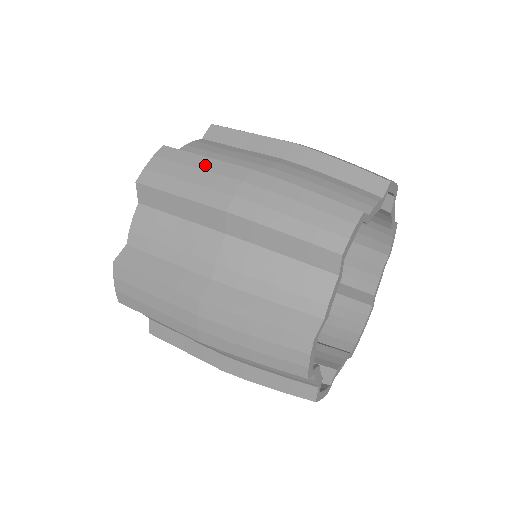
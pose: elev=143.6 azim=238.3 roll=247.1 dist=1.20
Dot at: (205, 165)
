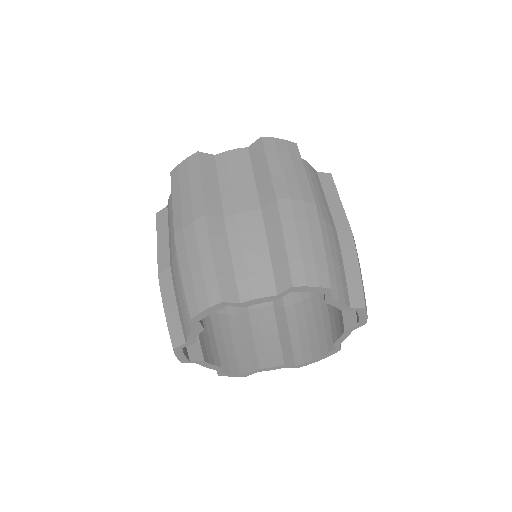
Dot at: (194, 189)
